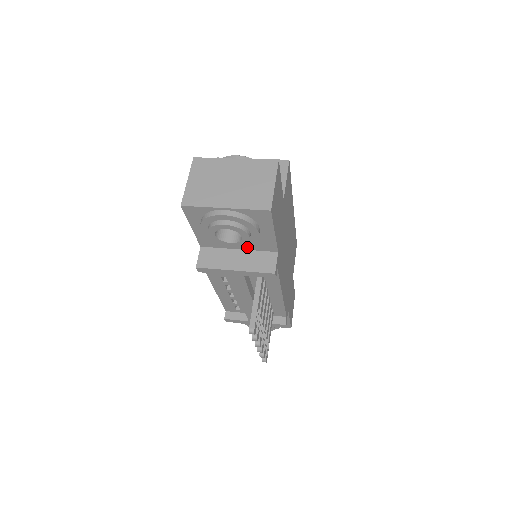
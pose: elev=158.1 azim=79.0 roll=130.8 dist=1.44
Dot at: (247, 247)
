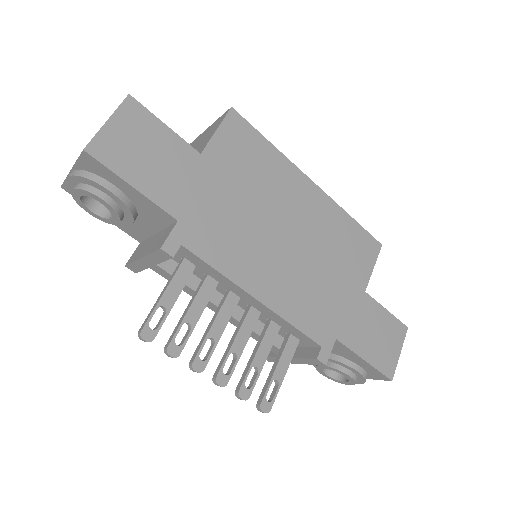
Dot at: (156, 226)
